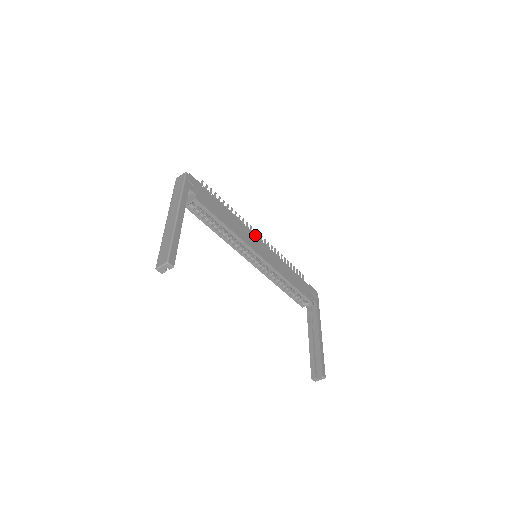
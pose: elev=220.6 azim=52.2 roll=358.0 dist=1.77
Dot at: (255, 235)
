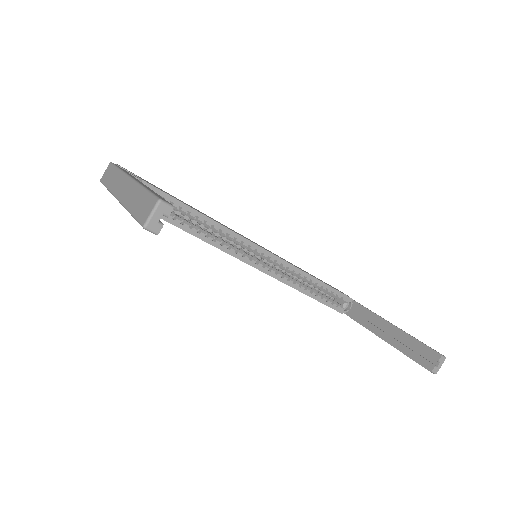
Dot at: occluded
